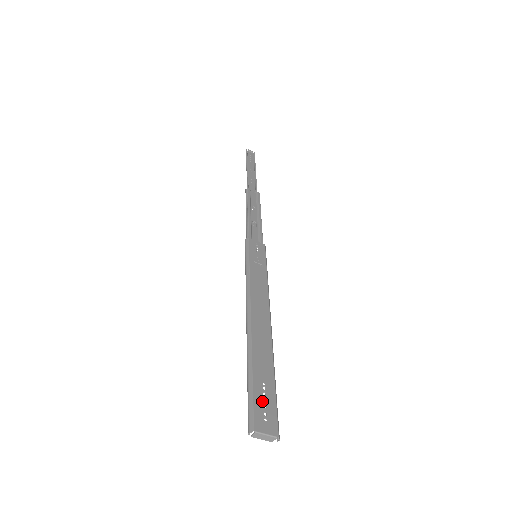
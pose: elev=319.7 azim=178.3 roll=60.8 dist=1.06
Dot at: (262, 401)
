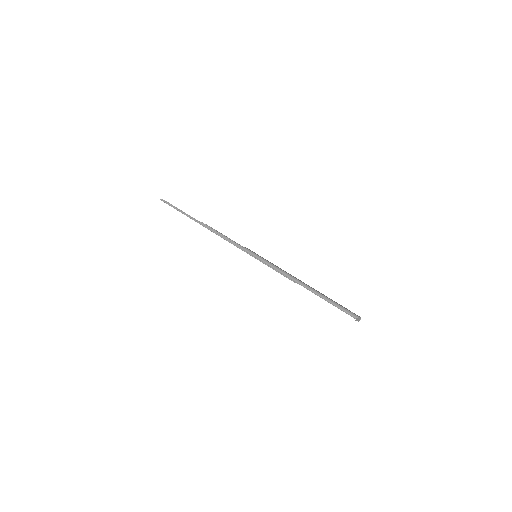
Dot at: (344, 307)
